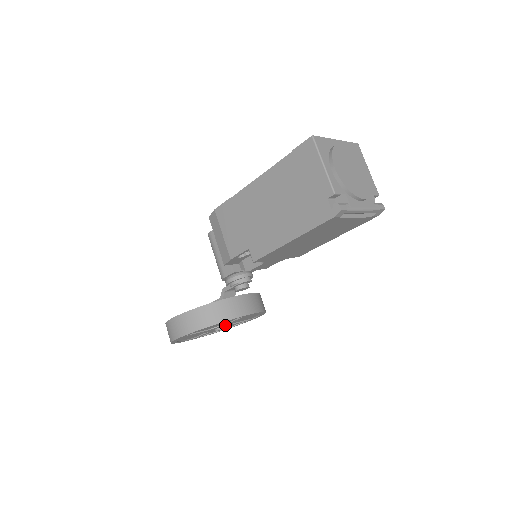
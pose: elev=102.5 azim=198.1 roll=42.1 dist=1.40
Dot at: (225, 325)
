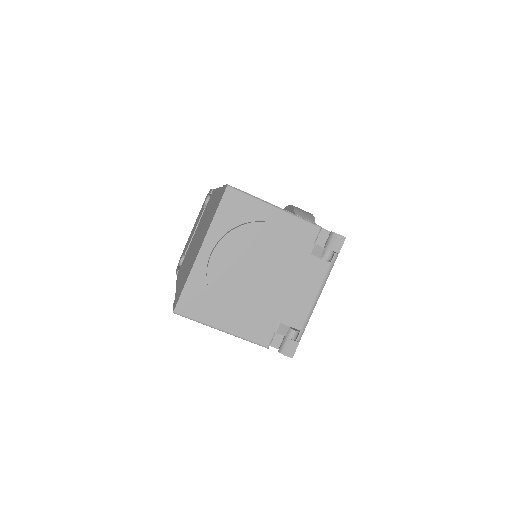
Dot at: occluded
